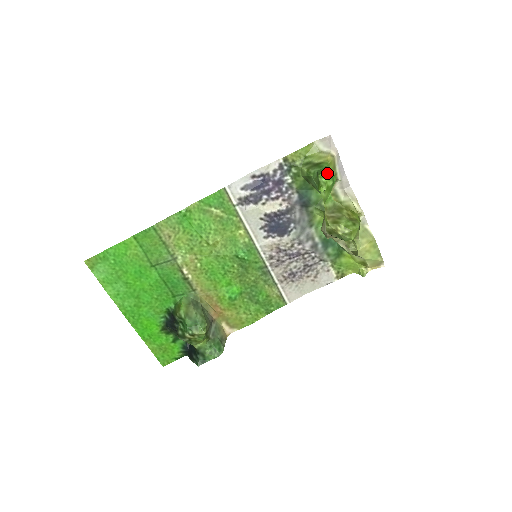
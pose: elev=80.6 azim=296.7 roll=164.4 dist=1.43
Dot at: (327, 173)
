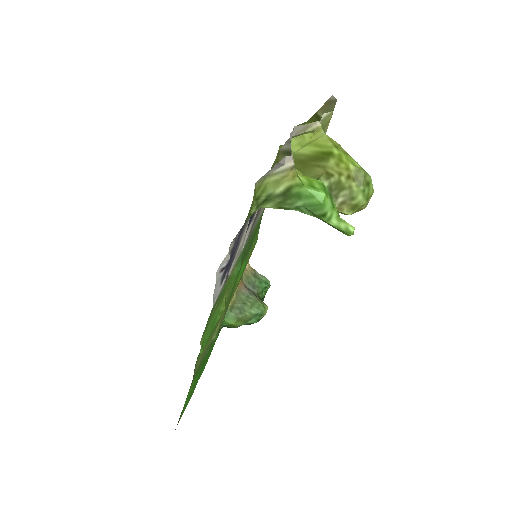
Dot at: (328, 207)
